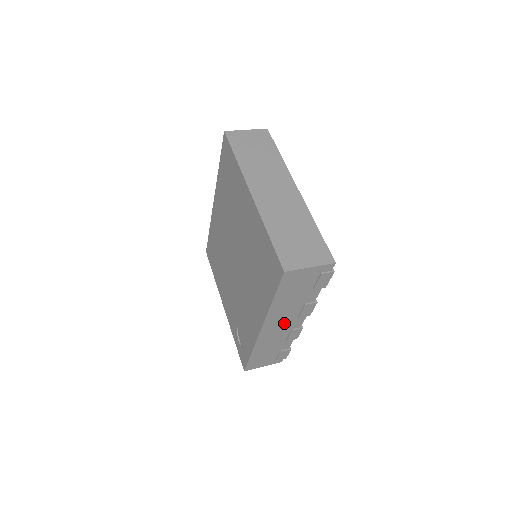
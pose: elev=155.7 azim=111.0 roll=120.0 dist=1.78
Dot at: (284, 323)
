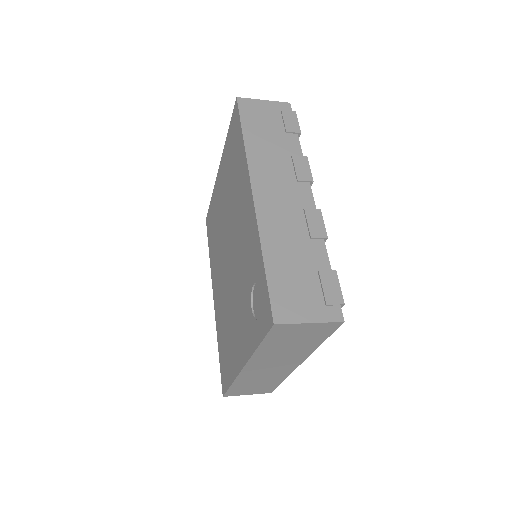
Dot at: (283, 190)
